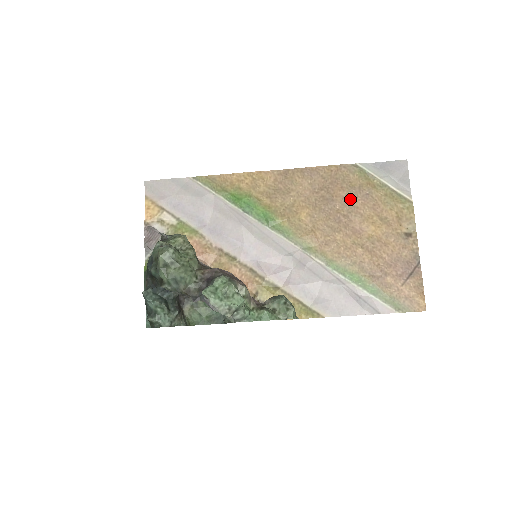
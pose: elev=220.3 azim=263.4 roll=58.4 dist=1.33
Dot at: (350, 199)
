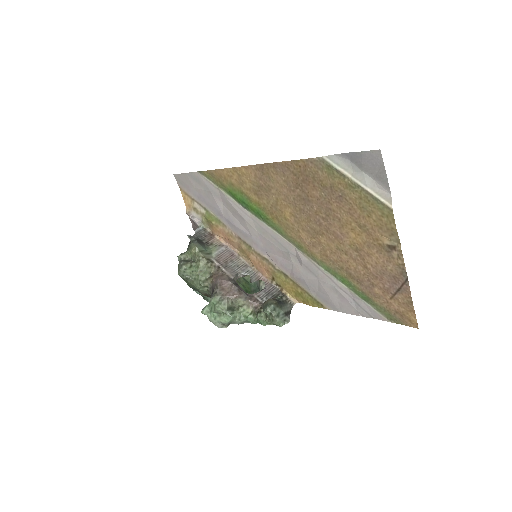
Dot at: (325, 200)
